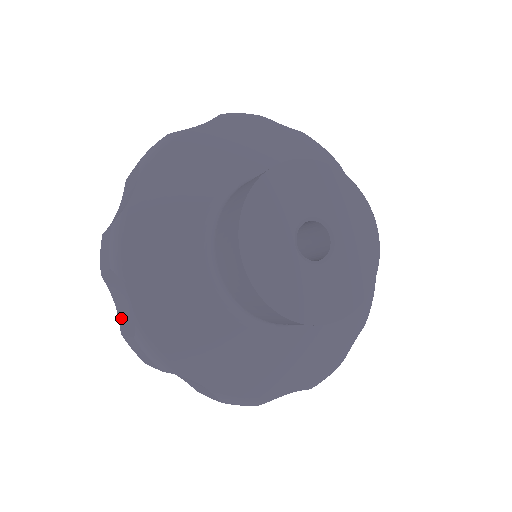
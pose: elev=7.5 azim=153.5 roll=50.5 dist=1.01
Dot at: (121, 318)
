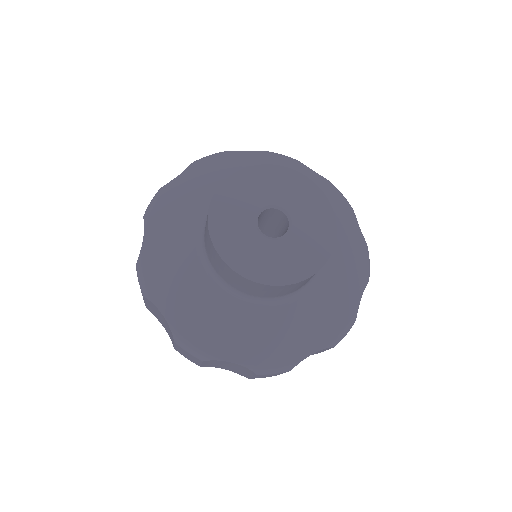
Dot at: occluded
